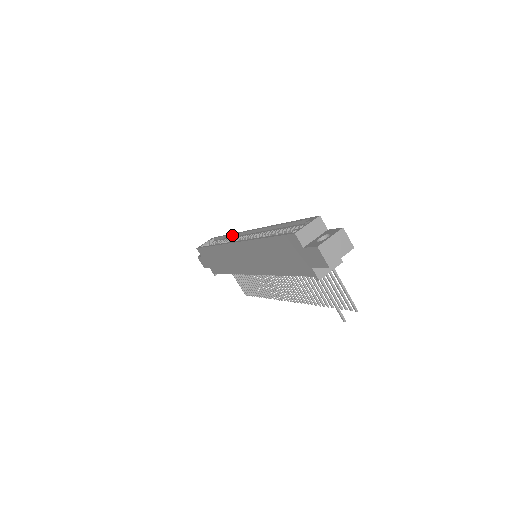
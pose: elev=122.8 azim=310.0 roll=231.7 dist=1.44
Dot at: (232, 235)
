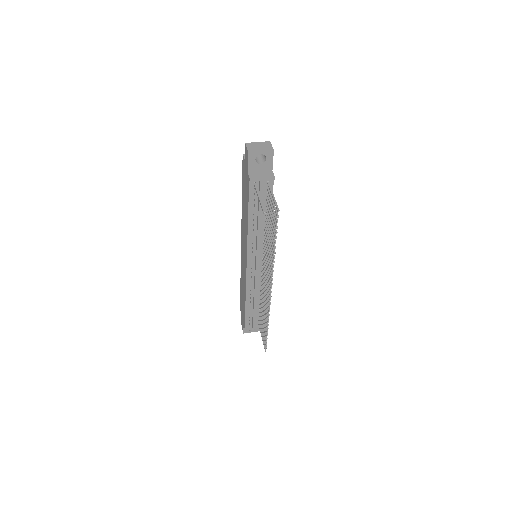
Dot at: occluded
